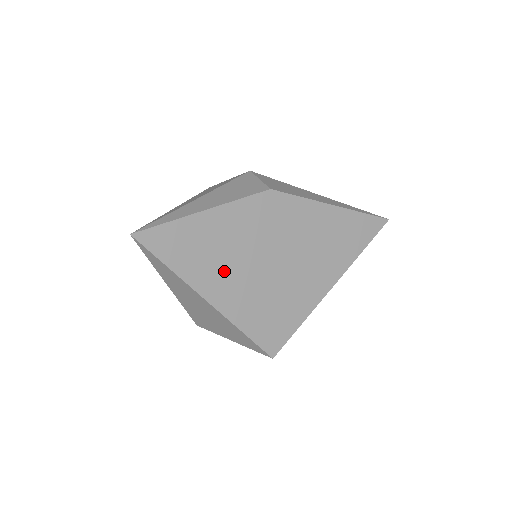
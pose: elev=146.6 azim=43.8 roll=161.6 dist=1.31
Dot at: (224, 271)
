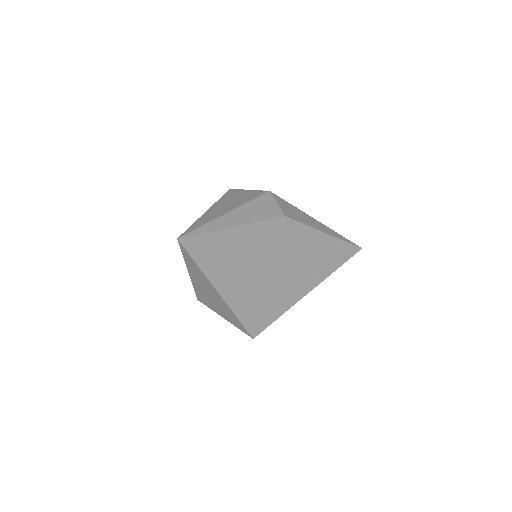
Dot at: (236, 273)
